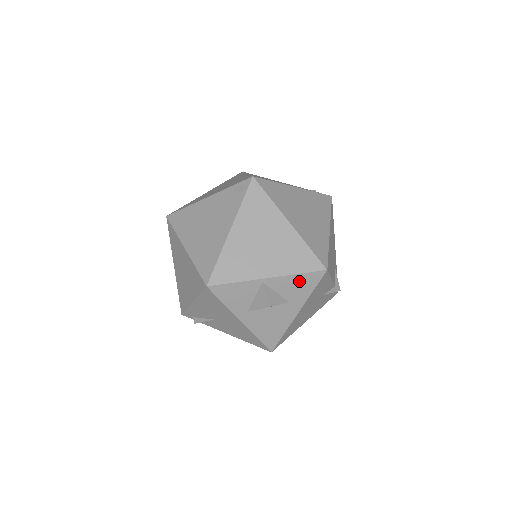
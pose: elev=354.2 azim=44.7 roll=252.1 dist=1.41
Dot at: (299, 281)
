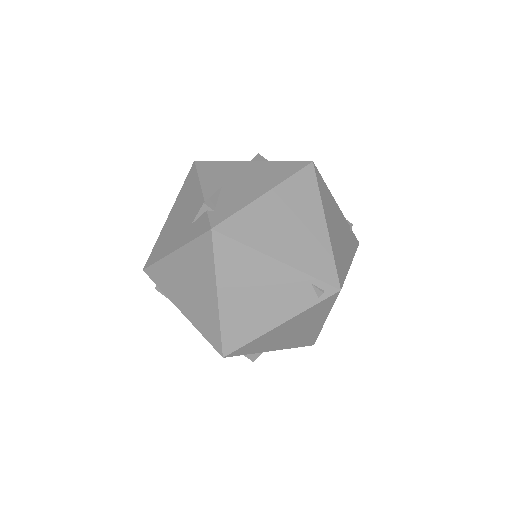
Dot at: occluded
